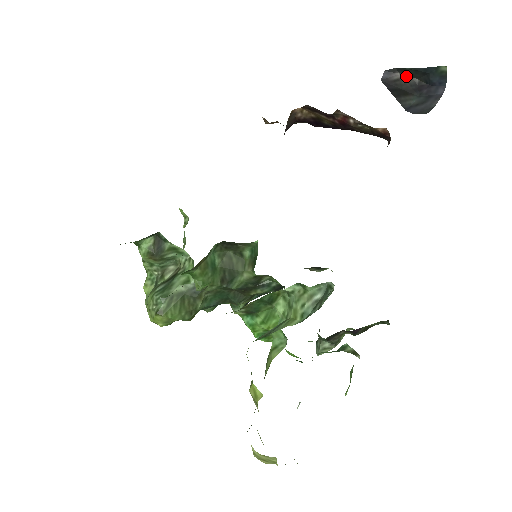
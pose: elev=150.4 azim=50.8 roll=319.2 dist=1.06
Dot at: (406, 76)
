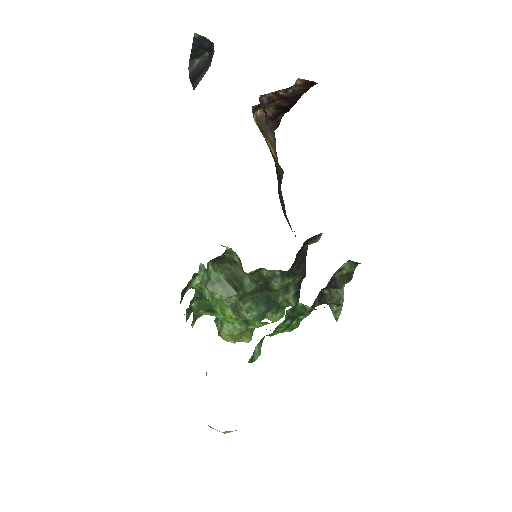
Dot at: (201, 57)
